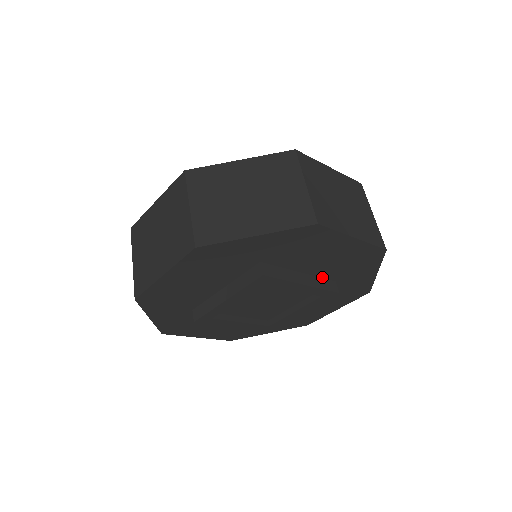
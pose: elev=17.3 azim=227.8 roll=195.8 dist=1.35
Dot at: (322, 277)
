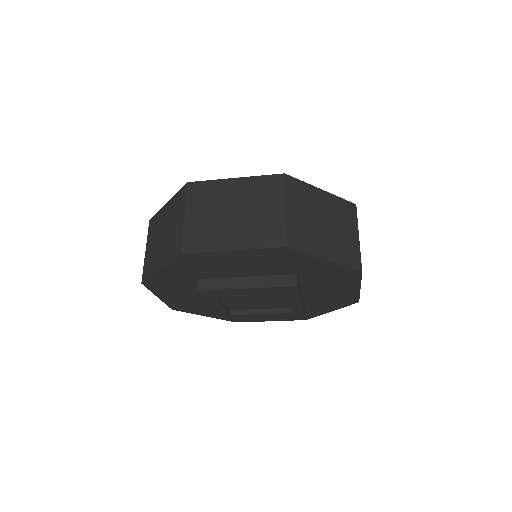
Dot at: (275, 274)
